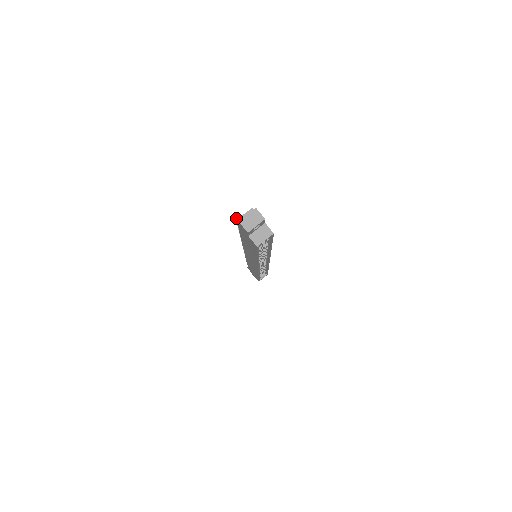
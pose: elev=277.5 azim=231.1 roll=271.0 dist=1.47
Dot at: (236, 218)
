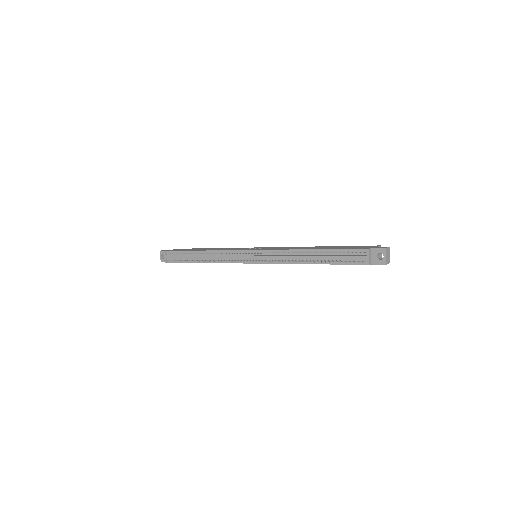
Dot at: occluded
